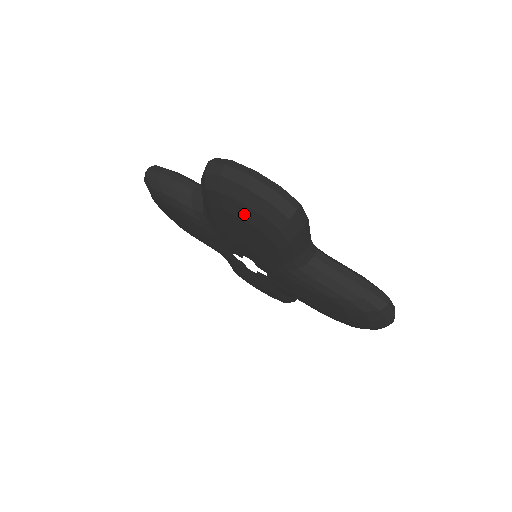
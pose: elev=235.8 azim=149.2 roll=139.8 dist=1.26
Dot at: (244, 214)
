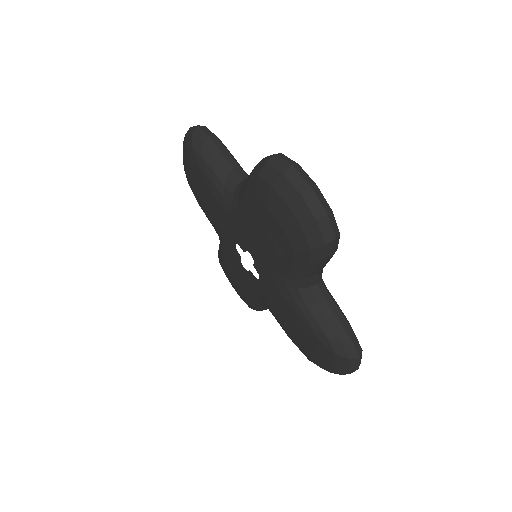
Dot at: (284, 218)
